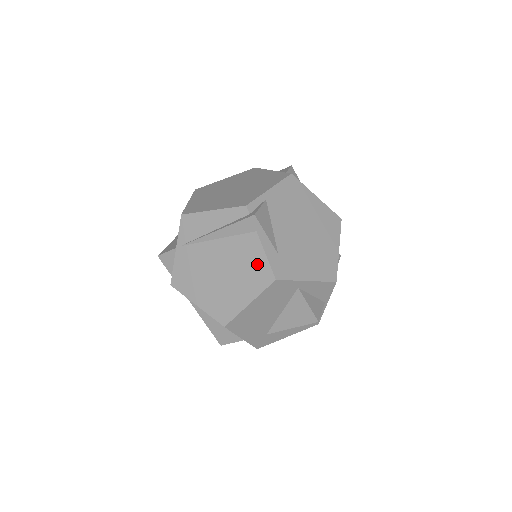
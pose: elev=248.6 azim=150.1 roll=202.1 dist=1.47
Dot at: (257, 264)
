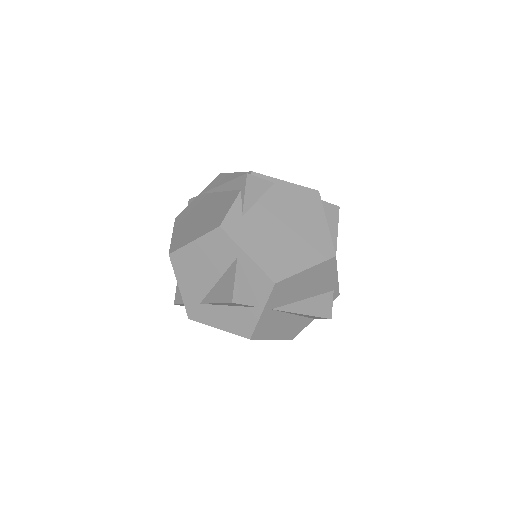
Dot at: (221, 213)
